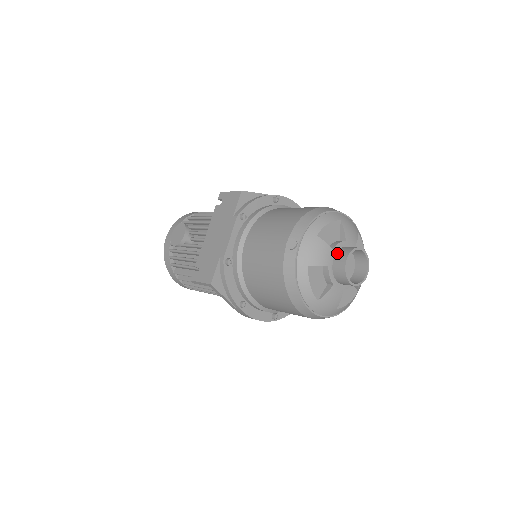
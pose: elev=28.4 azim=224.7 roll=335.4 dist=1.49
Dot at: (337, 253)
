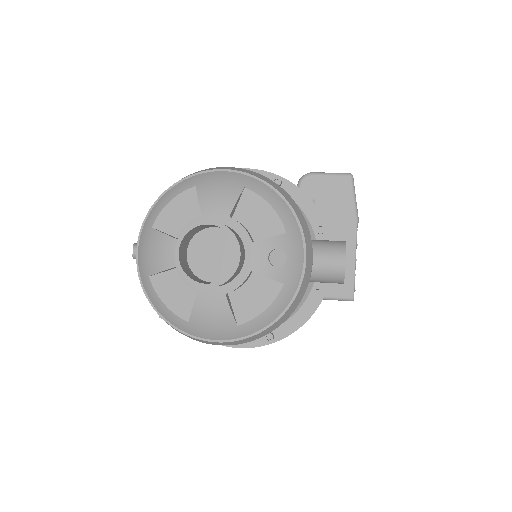
Dot at: occluded
